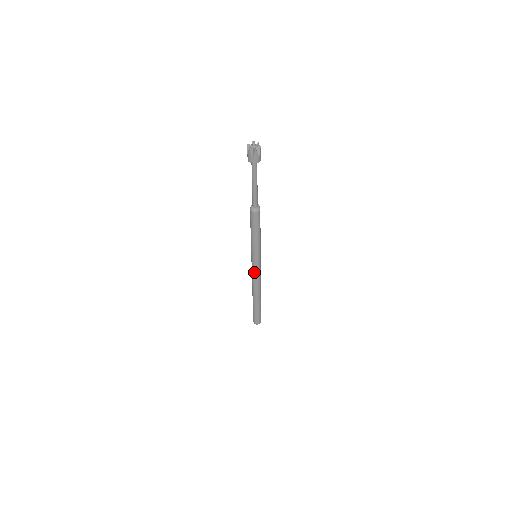
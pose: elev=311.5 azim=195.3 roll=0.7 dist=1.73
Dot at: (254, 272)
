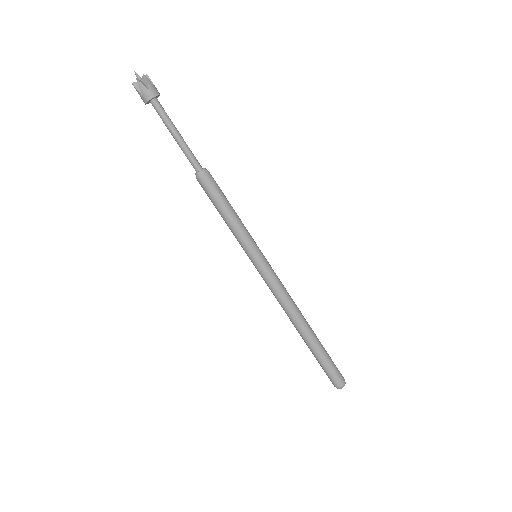
Dot at: (273, 282)
